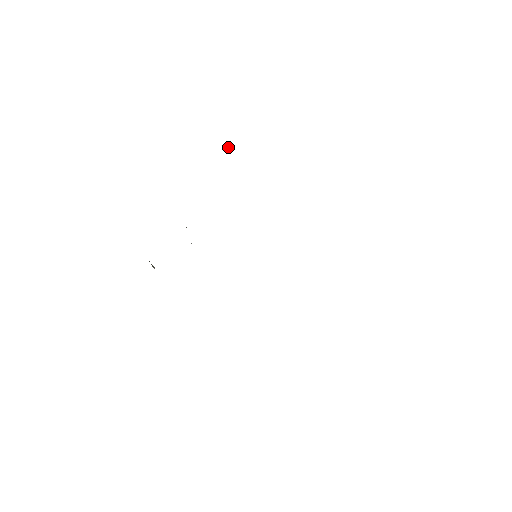
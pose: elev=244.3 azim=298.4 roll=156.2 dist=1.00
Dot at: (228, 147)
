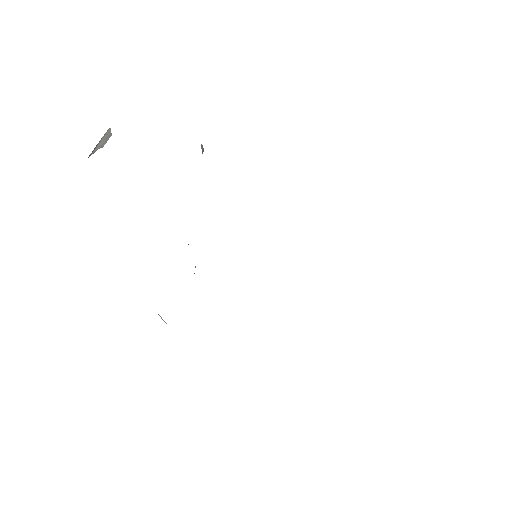
Dot at: (202, 149)
